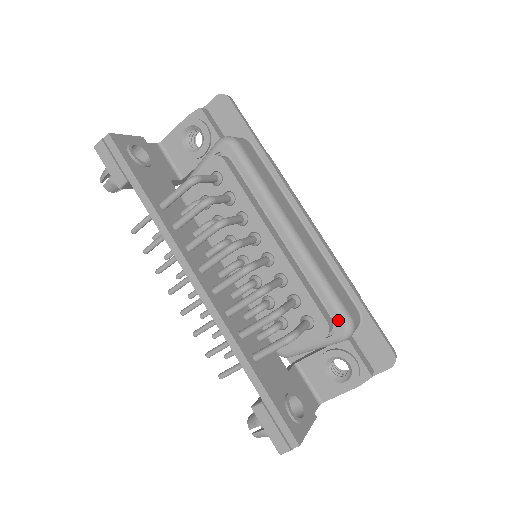
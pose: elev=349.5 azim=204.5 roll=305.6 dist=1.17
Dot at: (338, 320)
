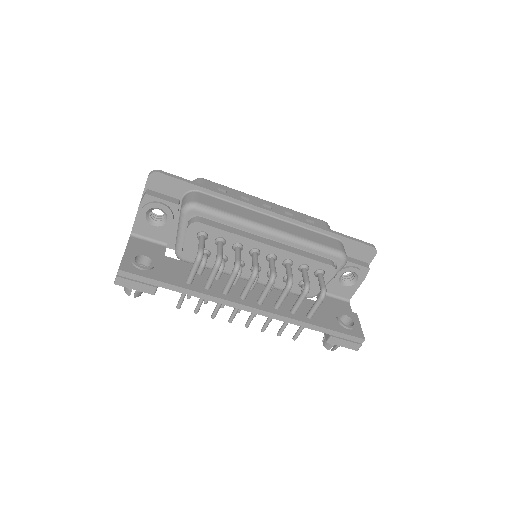
Dot at: (335, 258)
